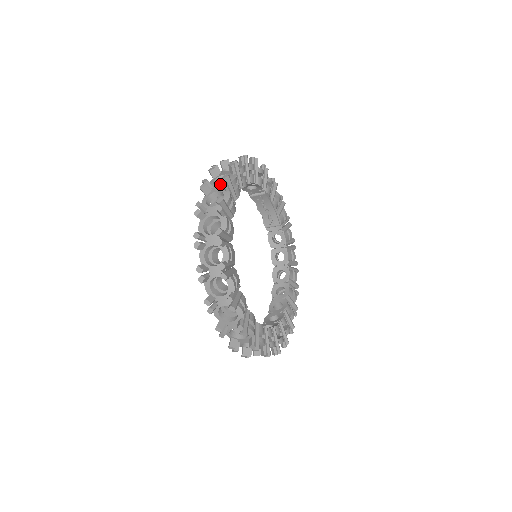
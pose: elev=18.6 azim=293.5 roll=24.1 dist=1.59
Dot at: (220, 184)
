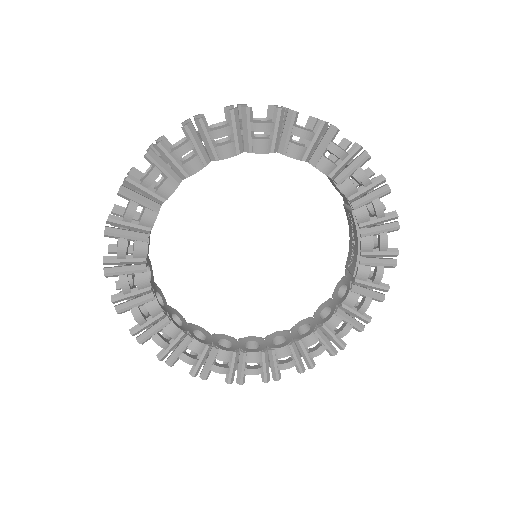
Dot at: occluded
